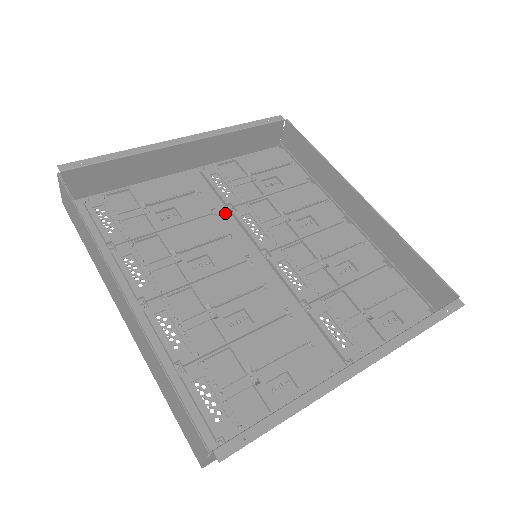
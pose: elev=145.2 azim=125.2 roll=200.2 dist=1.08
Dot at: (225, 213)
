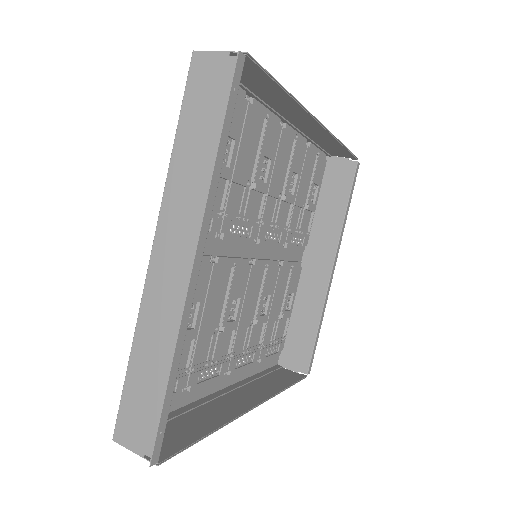
Dot at: (214, 245)
